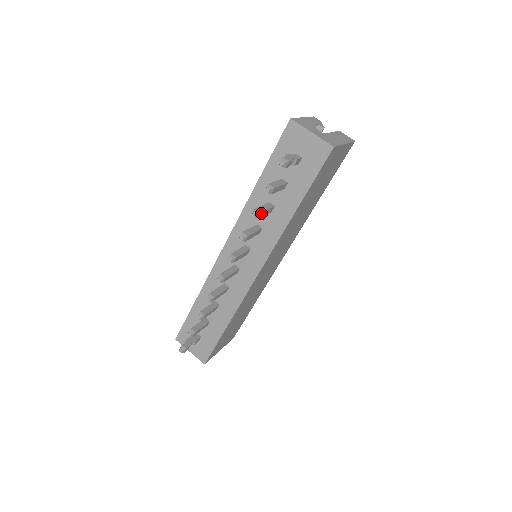
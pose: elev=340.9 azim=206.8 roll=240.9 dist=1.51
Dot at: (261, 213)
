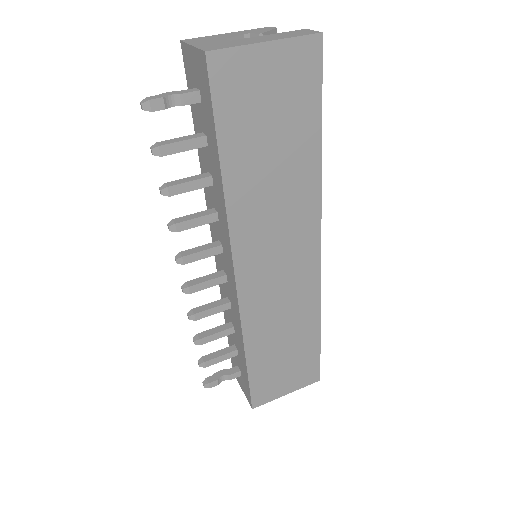
Dot at: (171, 187)
